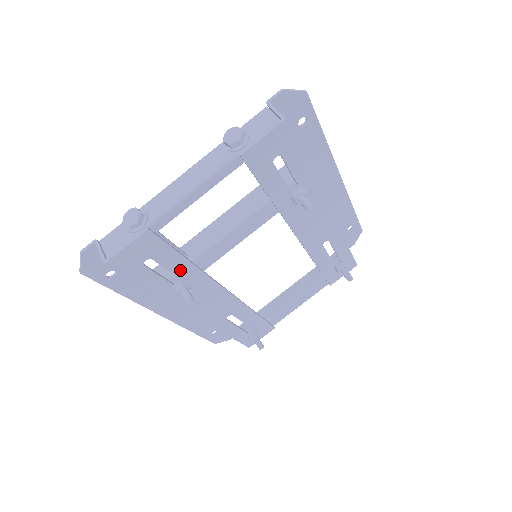
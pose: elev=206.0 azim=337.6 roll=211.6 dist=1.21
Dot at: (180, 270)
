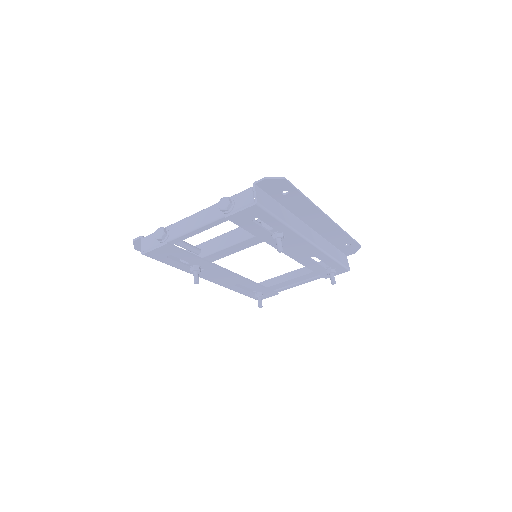
Dot at: (193, 261)
